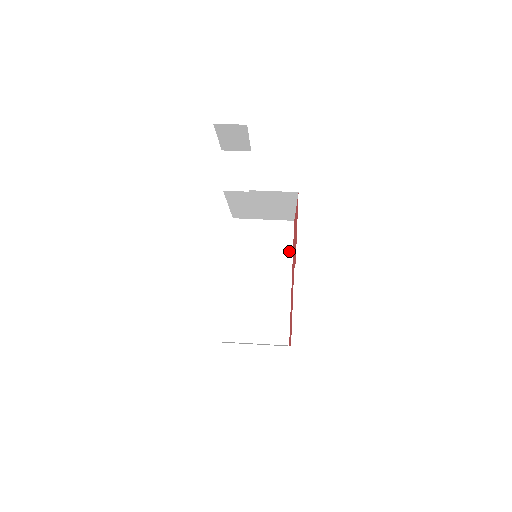
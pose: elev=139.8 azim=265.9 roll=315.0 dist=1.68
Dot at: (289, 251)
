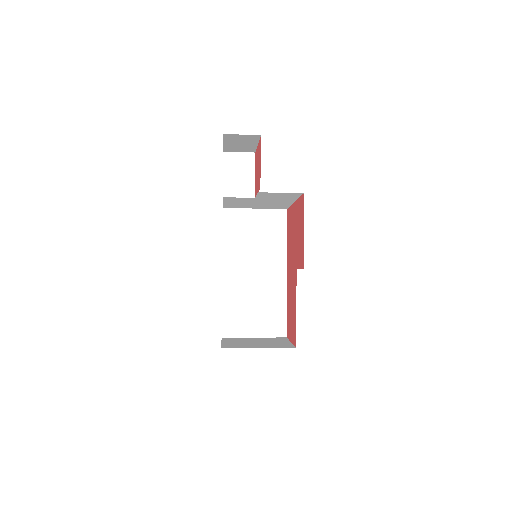
Dot at: (283, 241)
